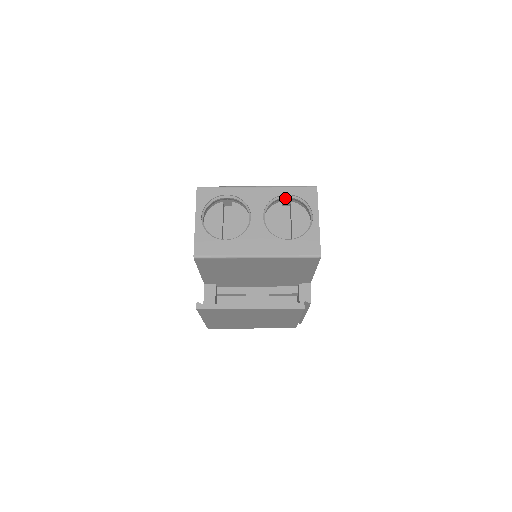
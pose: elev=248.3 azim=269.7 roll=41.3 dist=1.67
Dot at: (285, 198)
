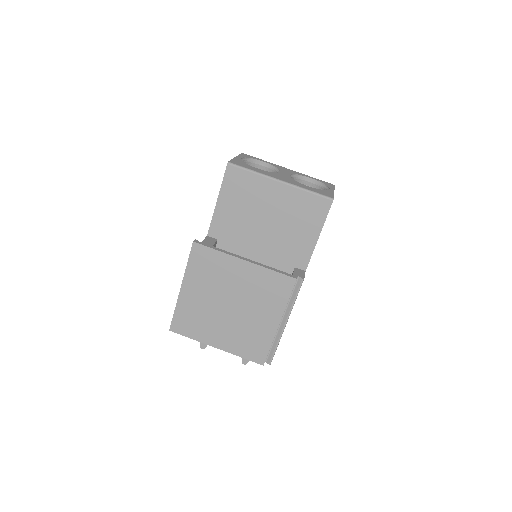
Dot at: (308, 183)
